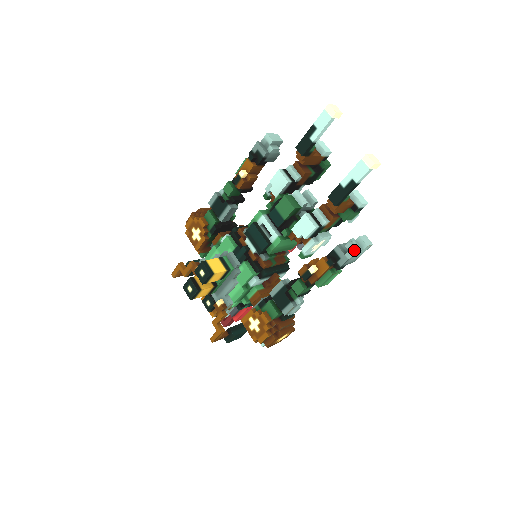
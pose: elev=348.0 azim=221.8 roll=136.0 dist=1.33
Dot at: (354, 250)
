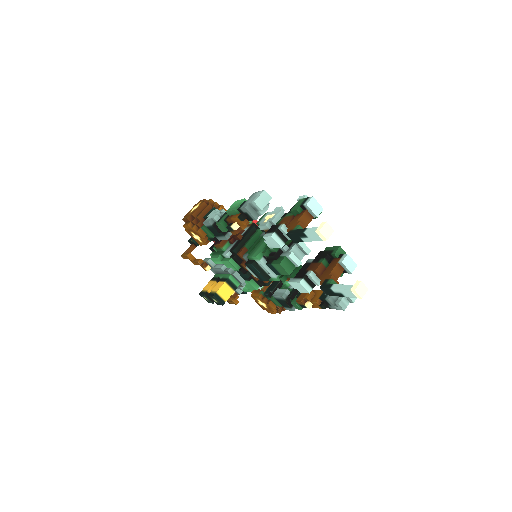
Dot at: (342, 309)
